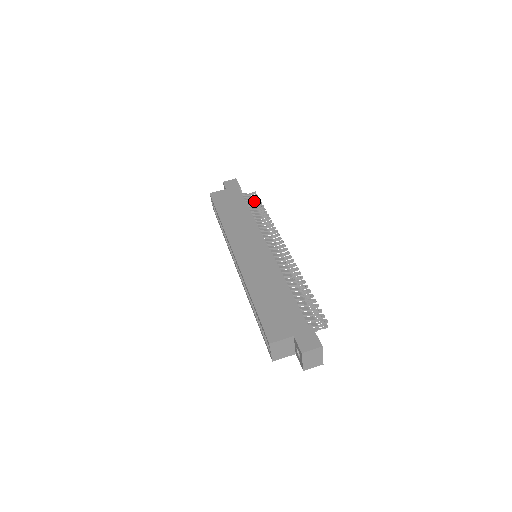
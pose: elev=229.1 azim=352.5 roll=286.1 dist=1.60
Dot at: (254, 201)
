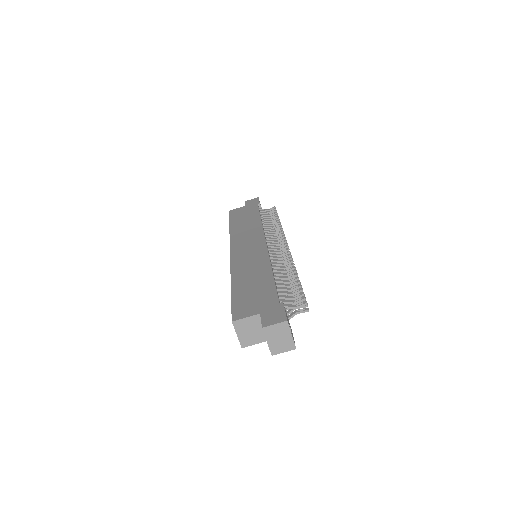
Dot at: (271, 214)
